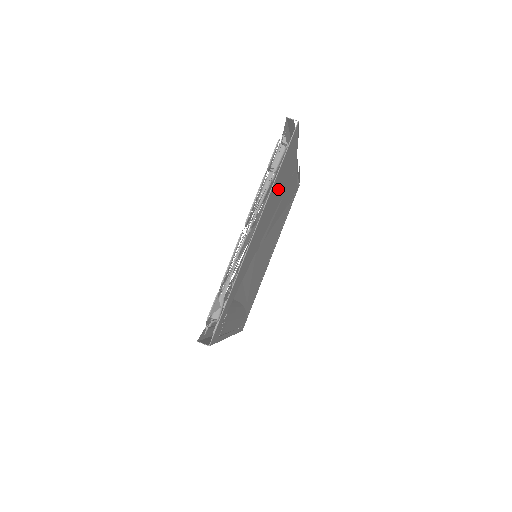
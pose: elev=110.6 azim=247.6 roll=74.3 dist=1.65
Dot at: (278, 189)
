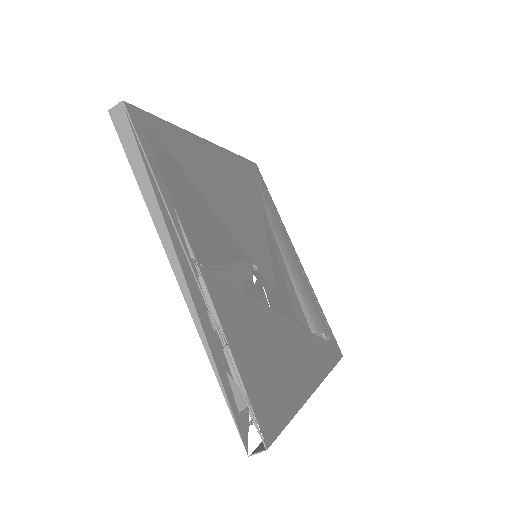
Dot at: (272, 356)
